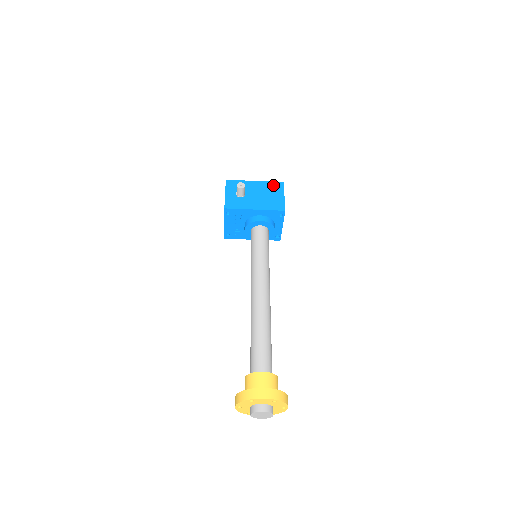
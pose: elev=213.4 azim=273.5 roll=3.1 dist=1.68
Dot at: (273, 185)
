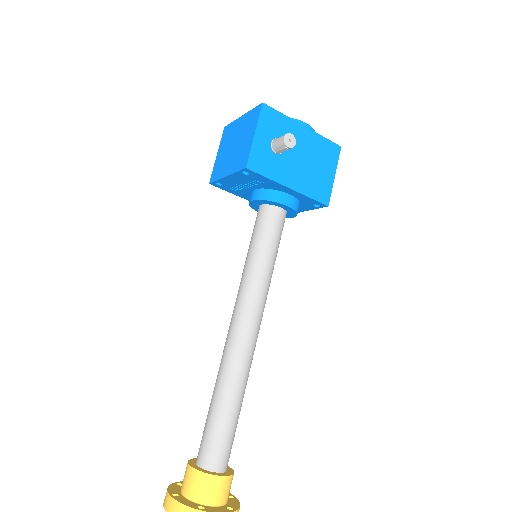
Dot at: (326, 146)
